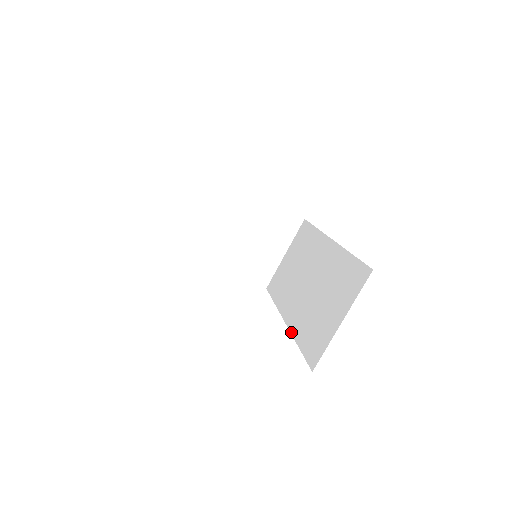
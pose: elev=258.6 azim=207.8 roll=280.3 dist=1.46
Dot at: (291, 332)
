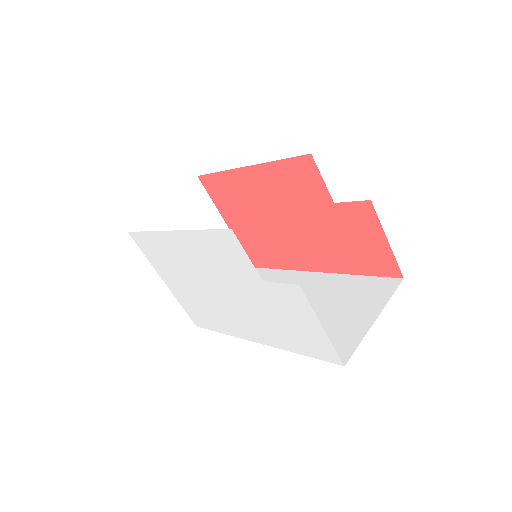
Dot at: (277, 347)
